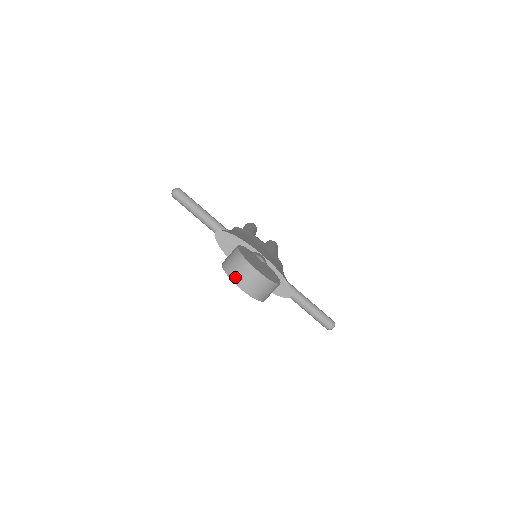
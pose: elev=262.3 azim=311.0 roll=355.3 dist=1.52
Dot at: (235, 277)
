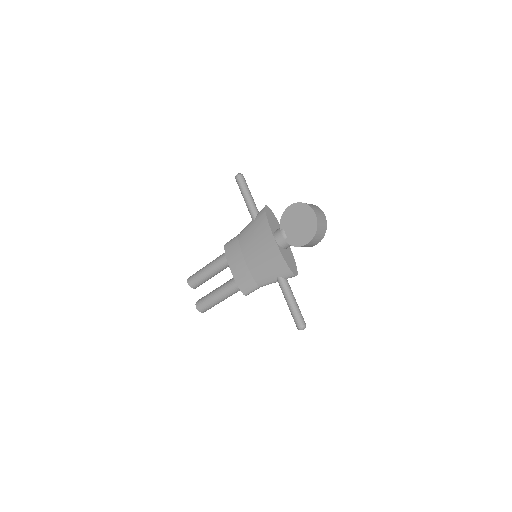
Dot at: (312, 206)
